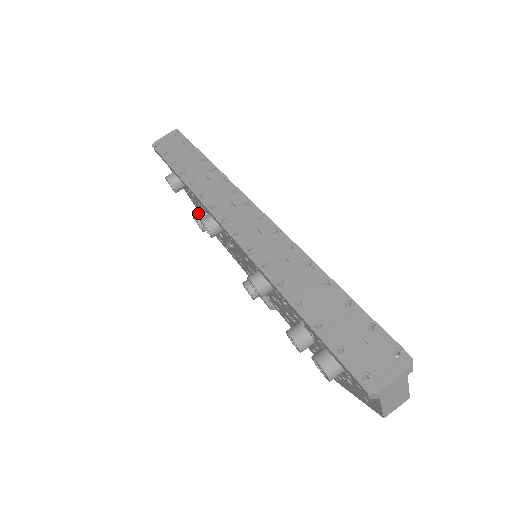
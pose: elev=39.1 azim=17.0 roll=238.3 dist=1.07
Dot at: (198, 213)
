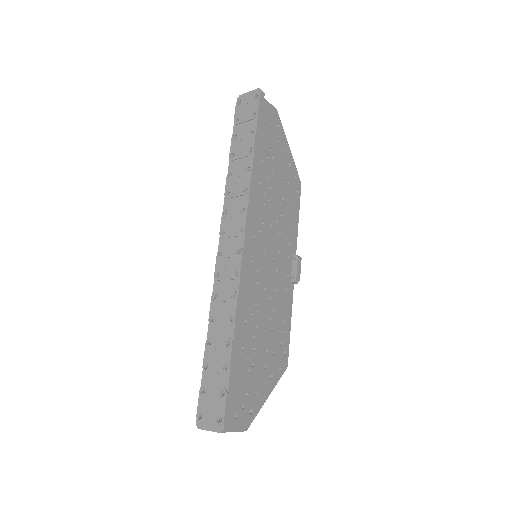
Dot at: occluded
